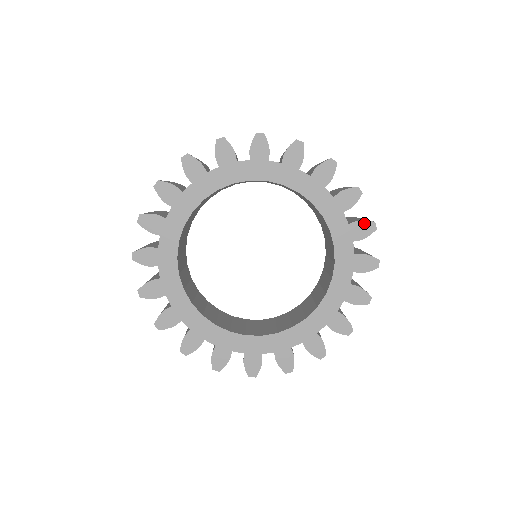
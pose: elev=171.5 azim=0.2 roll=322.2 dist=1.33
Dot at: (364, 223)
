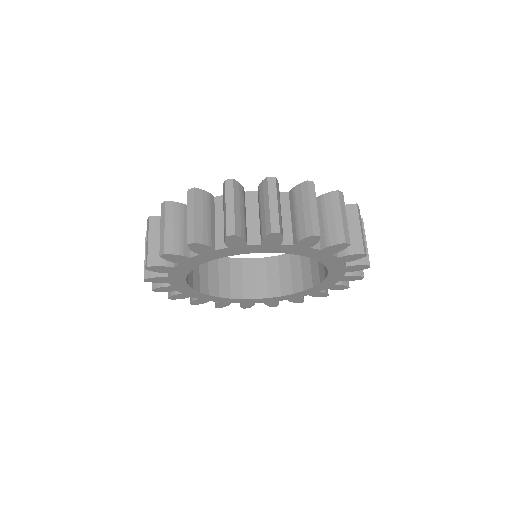
Dot at: (335, 246)
